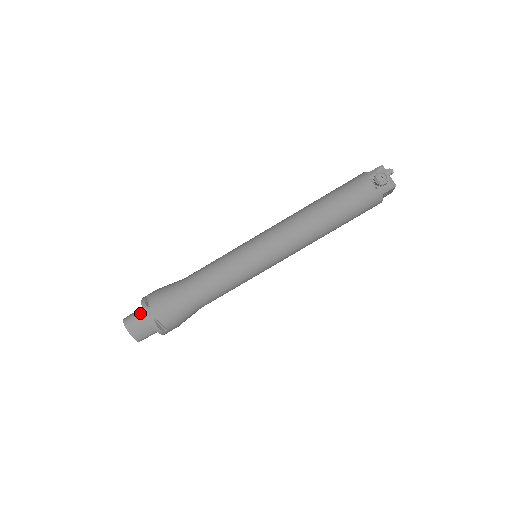
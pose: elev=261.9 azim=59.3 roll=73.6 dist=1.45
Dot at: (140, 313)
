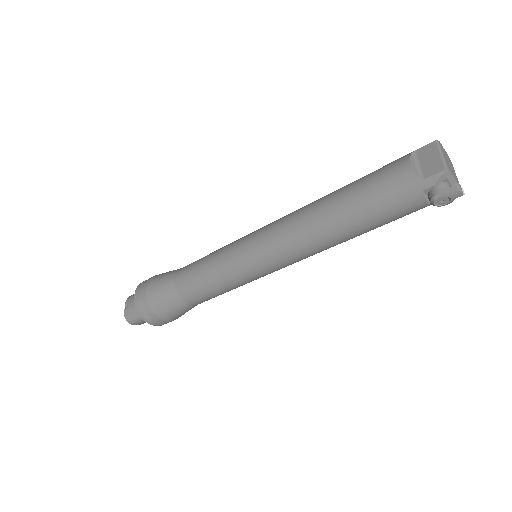
Dot at: occluded
